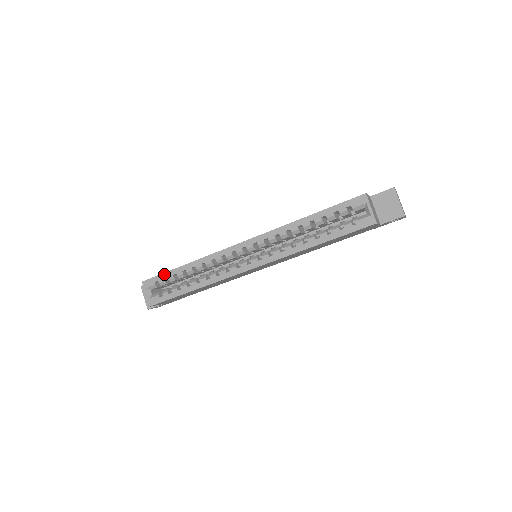
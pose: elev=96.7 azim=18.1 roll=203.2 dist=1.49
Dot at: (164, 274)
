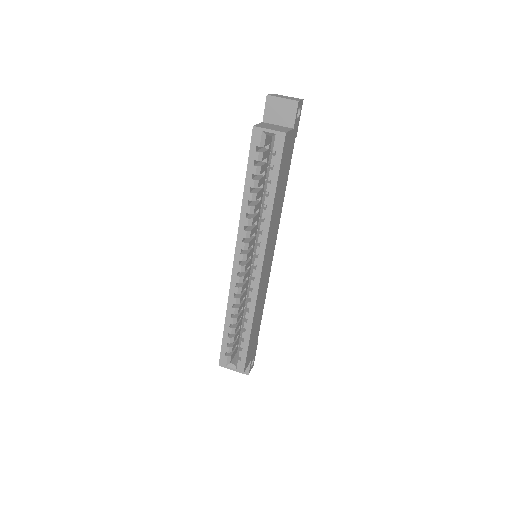
Dot at: (223, 344)
